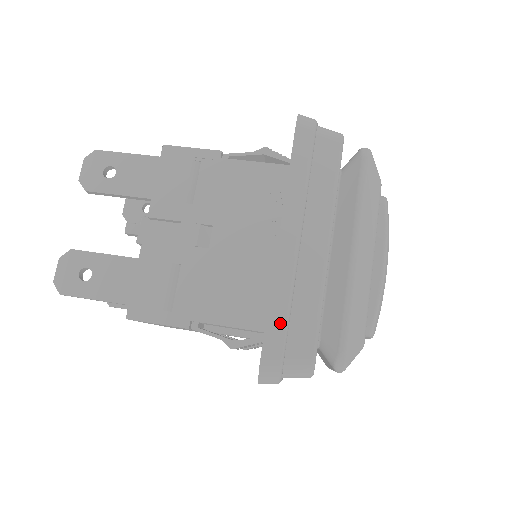
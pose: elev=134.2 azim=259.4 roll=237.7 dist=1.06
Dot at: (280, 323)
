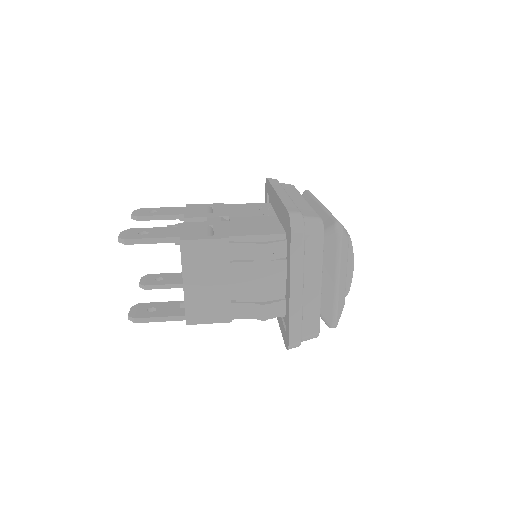
Dot at: (293, 206)
